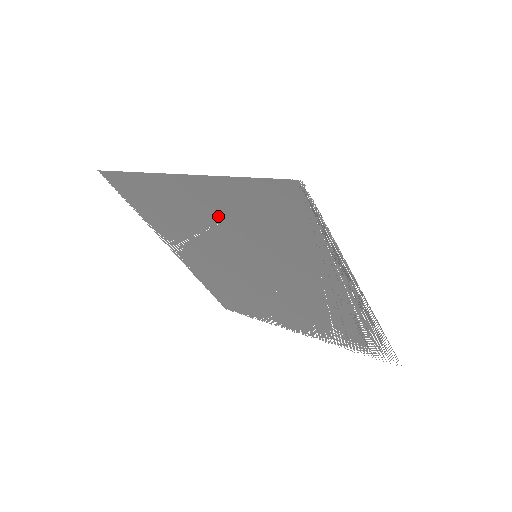
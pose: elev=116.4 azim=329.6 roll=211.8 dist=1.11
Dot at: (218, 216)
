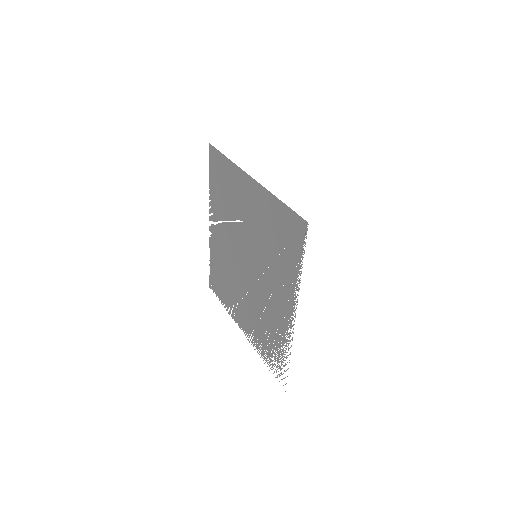
Dot at: (254, 216)
